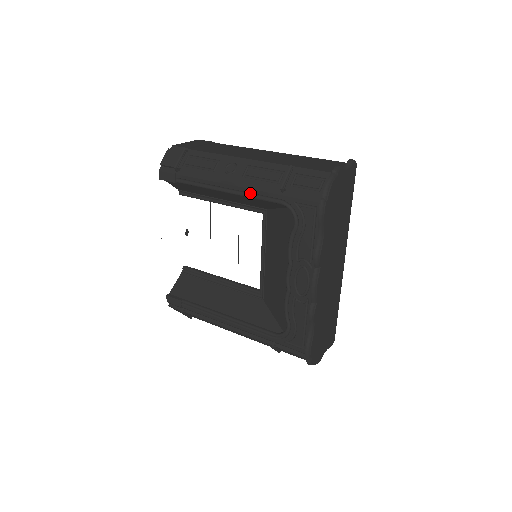
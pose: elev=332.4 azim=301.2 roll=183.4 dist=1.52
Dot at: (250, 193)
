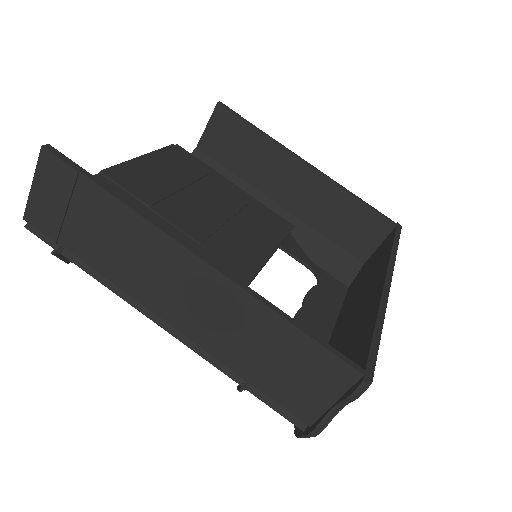
Dot at: occluded
